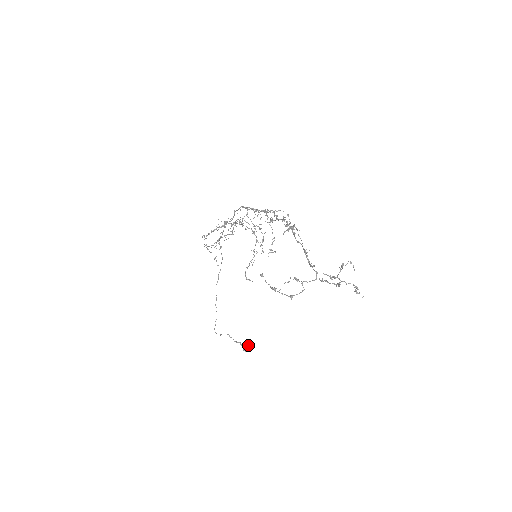
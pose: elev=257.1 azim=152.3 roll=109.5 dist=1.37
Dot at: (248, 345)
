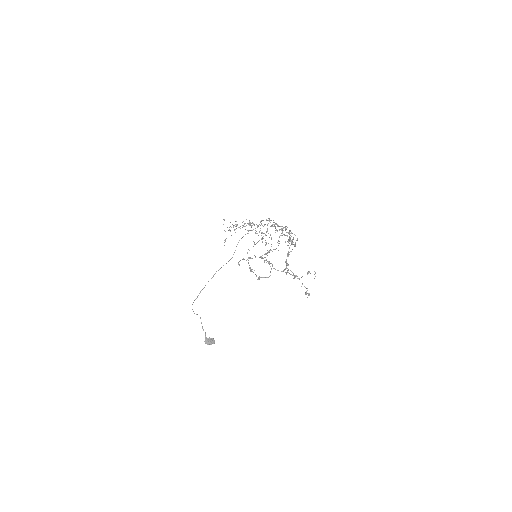
Dot at: (211, 339)
